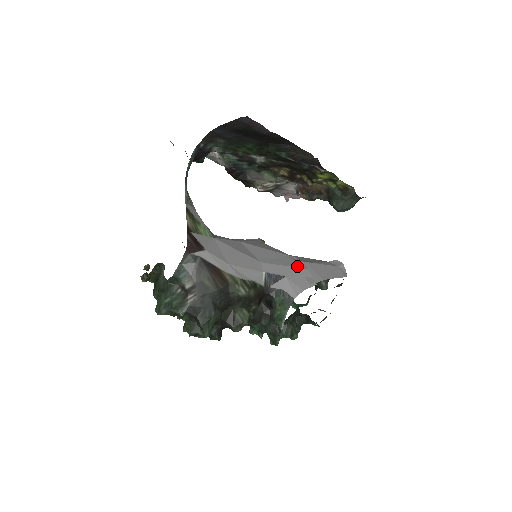
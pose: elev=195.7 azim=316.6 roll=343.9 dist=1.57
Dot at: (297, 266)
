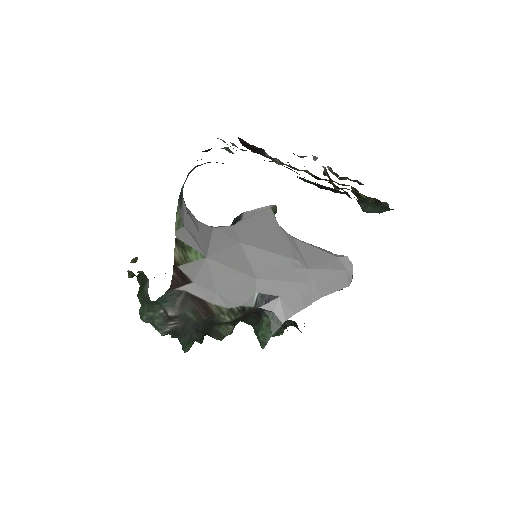
Dot at: (297, 279)
